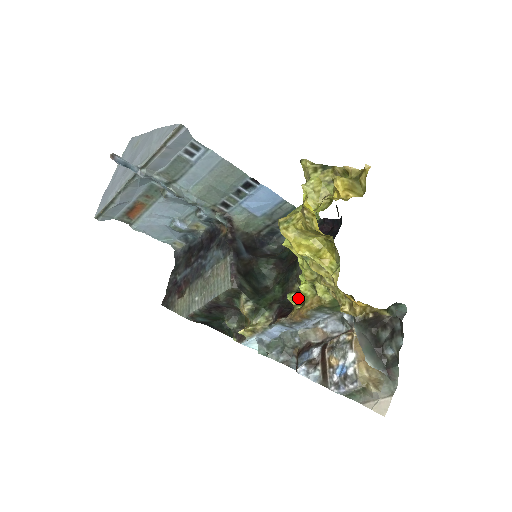
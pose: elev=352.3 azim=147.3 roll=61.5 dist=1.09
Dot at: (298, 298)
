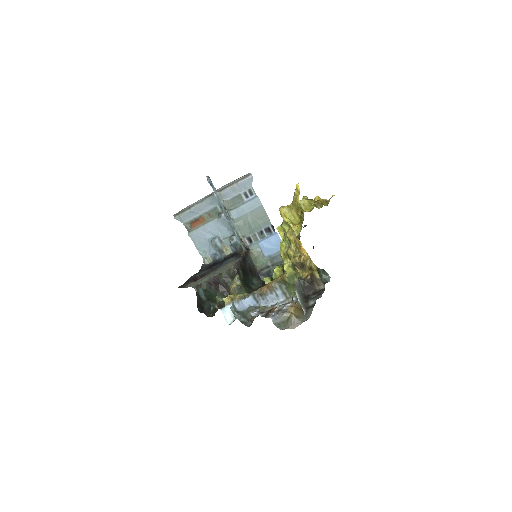
Dot at: (270, 280)
